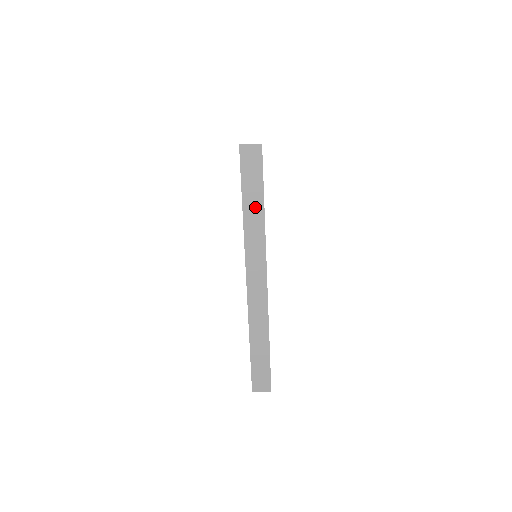
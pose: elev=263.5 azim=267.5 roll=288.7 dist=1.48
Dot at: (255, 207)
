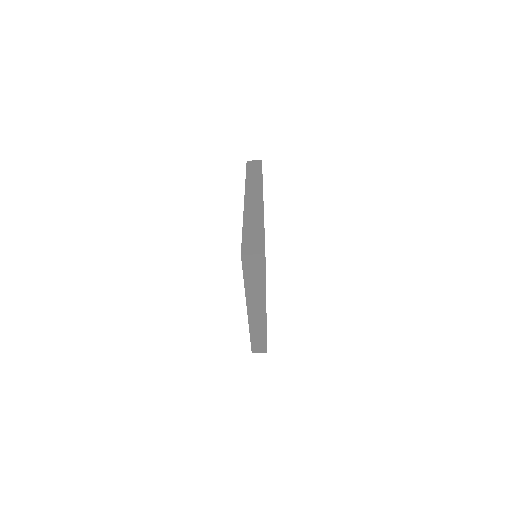
Dot at: (257, 285)
